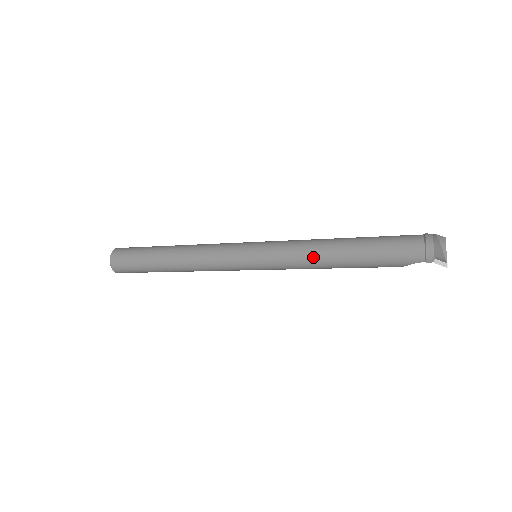
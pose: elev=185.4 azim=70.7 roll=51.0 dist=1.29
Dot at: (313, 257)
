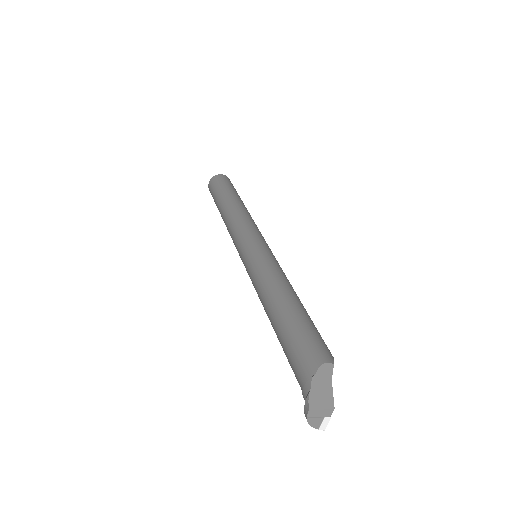
Dot at: occluded
